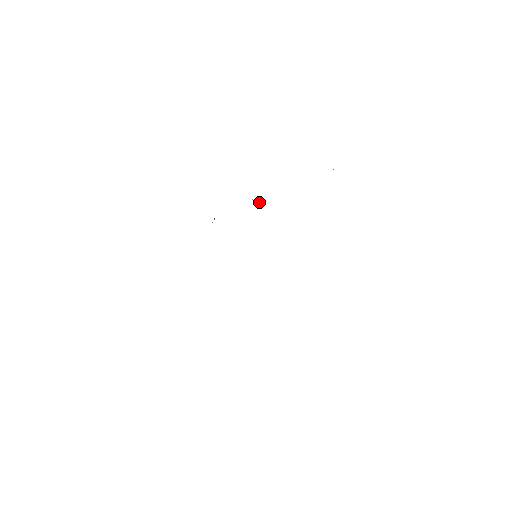
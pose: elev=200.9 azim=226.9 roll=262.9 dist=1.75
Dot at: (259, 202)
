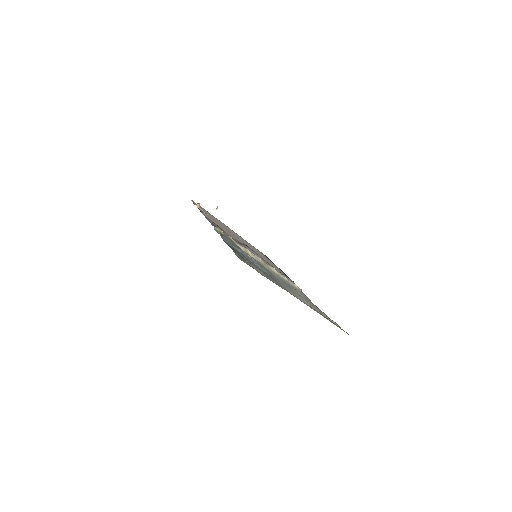
Dot at: (216, 208)
